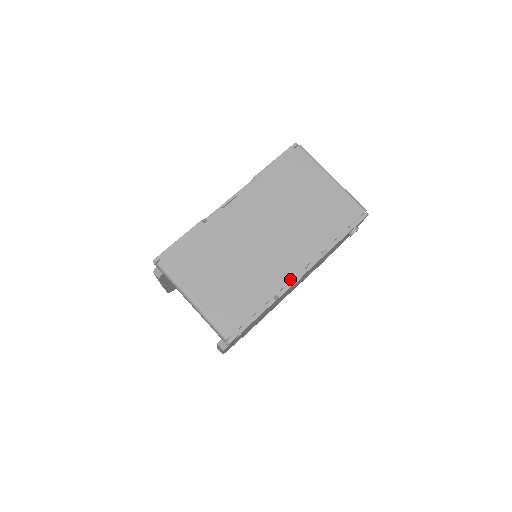
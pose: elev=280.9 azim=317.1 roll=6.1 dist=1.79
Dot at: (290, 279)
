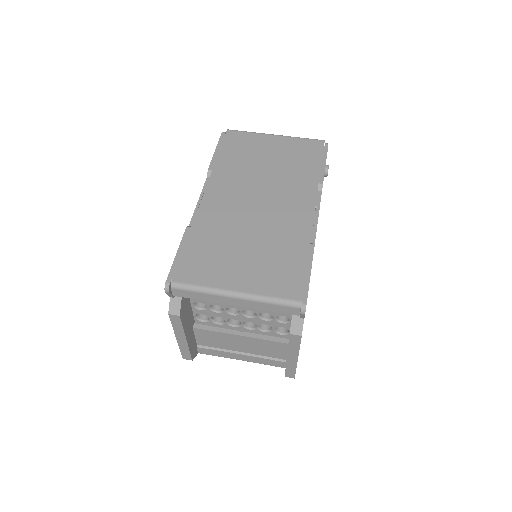
Dot at: (311, 220)
